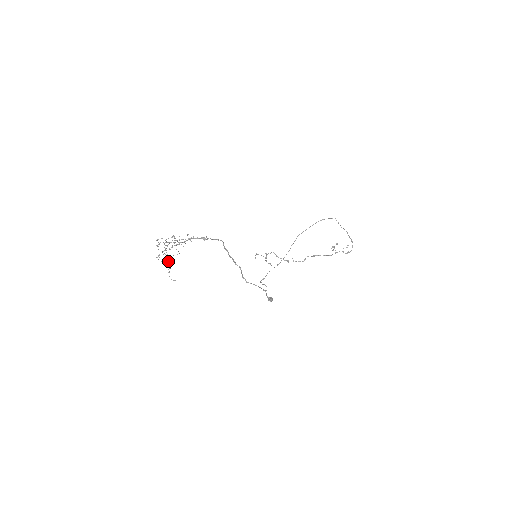
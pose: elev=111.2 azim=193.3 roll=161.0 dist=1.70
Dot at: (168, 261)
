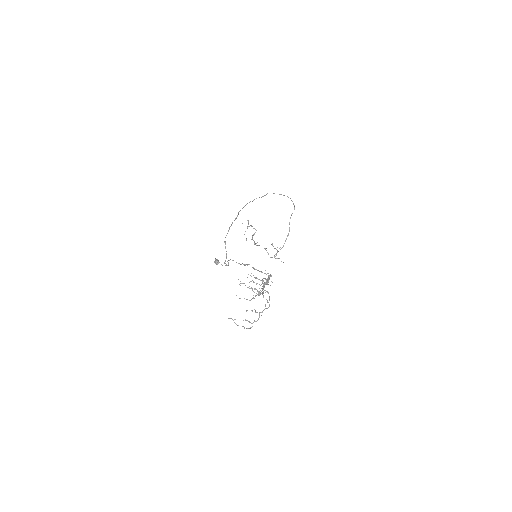
Dot at: occluded
